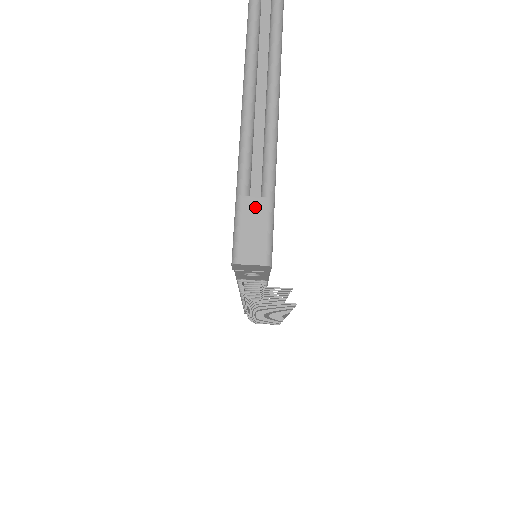
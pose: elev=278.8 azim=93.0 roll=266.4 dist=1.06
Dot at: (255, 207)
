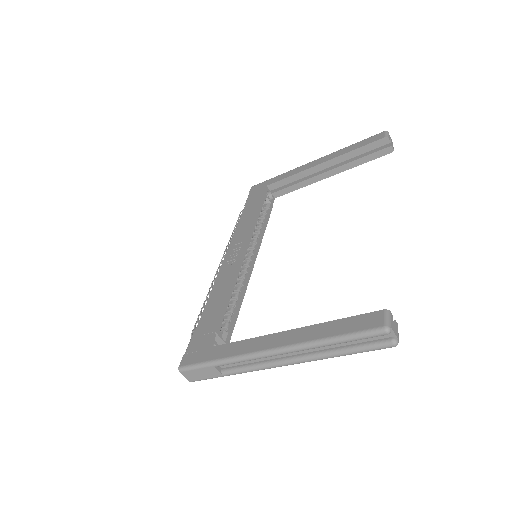
Dot at: (213, 372)
